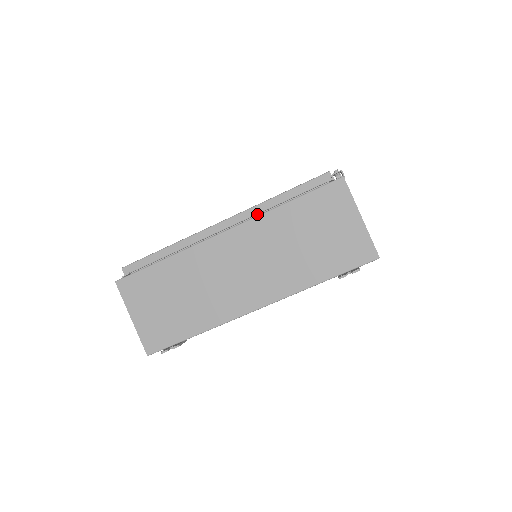
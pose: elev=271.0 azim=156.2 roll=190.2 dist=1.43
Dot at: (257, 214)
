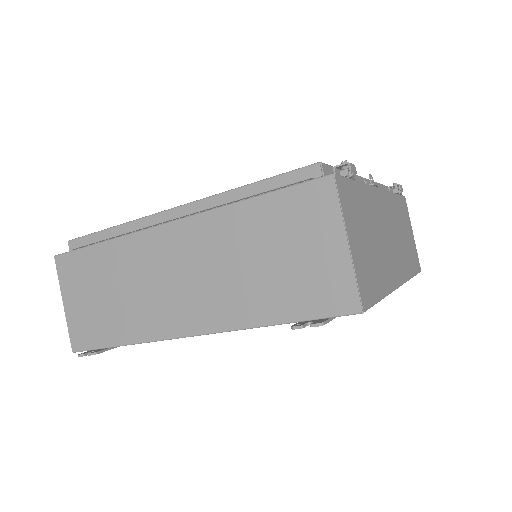
Dot at: (215, 207)
